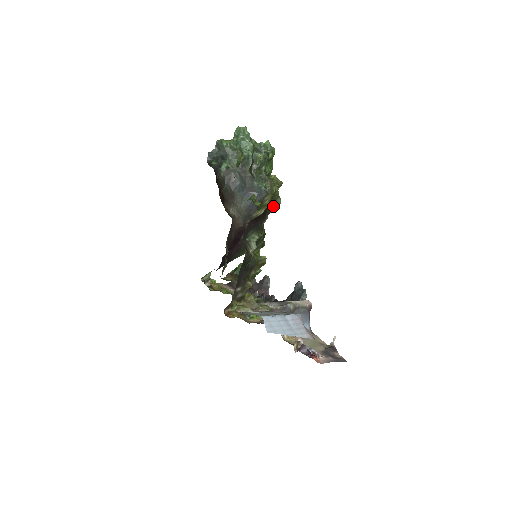
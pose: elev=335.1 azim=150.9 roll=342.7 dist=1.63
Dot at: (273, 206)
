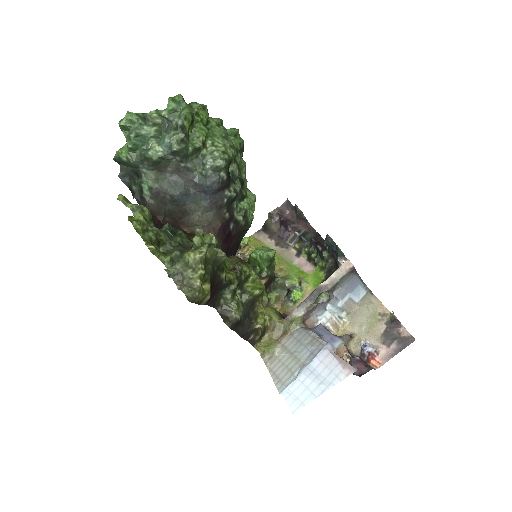
Dot at: (219, 263)
